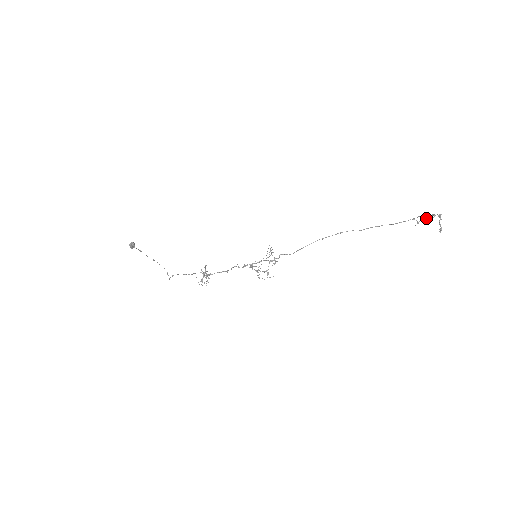
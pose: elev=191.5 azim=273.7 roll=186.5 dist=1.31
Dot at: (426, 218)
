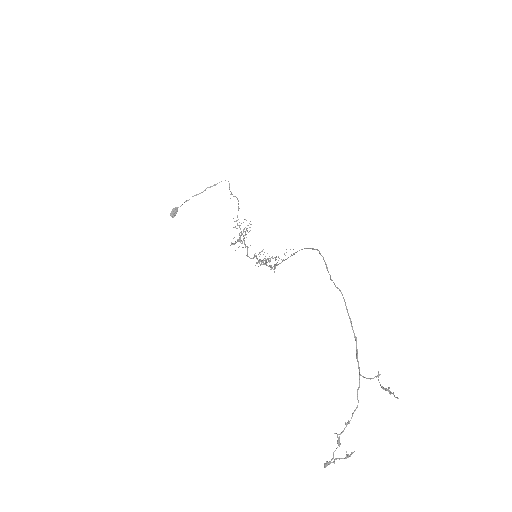
Dot at: occluded
